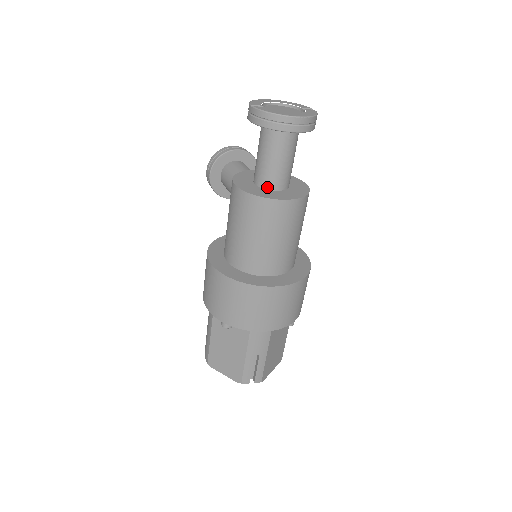
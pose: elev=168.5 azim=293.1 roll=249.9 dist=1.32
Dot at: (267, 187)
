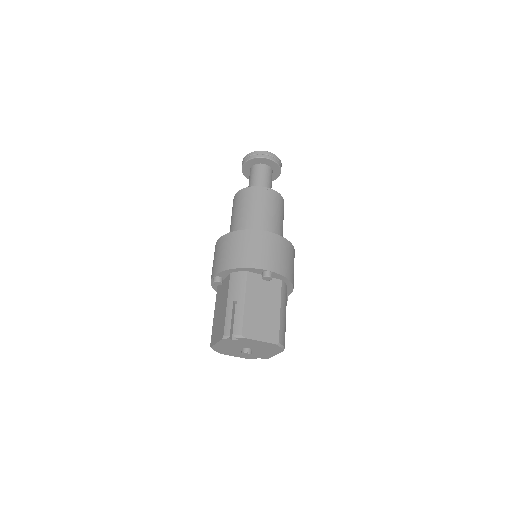
Dot at: occluded
